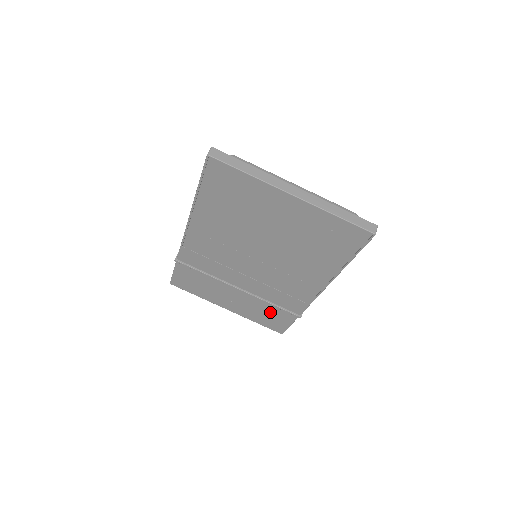
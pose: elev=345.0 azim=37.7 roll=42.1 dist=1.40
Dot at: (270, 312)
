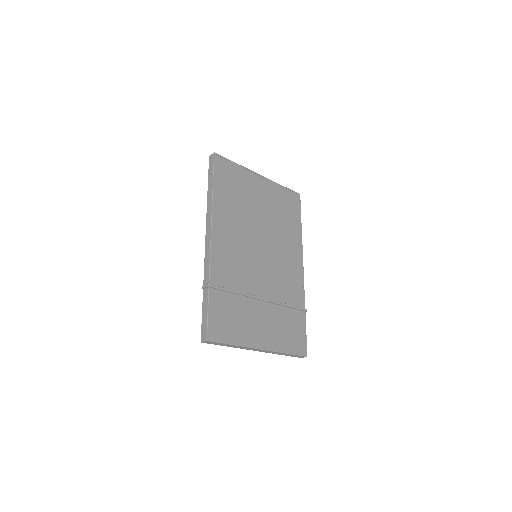
Dot at: (289, 322)
